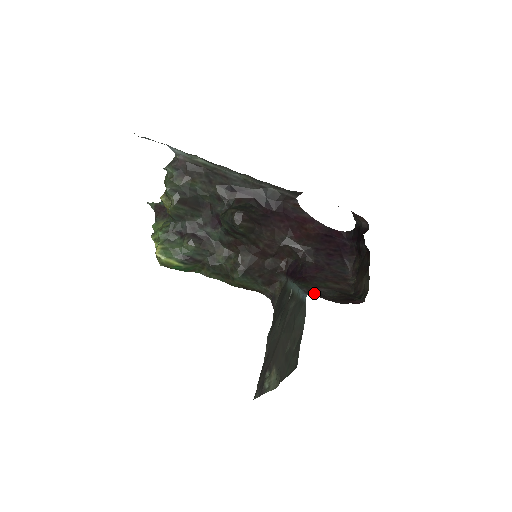
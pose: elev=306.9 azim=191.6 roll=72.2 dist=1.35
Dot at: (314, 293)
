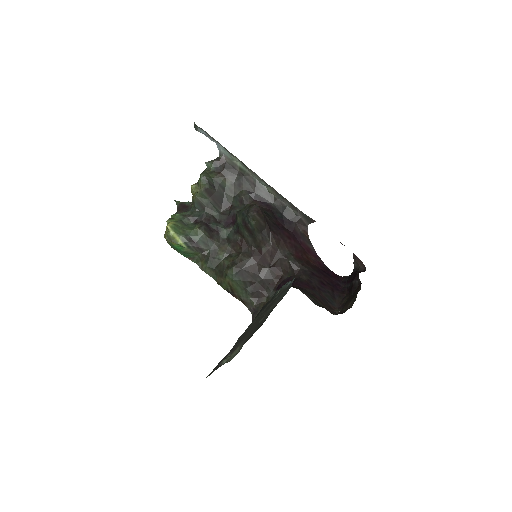
Dot at: occluded
